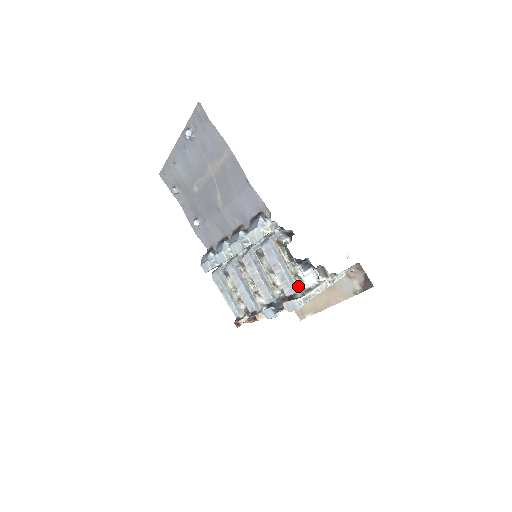
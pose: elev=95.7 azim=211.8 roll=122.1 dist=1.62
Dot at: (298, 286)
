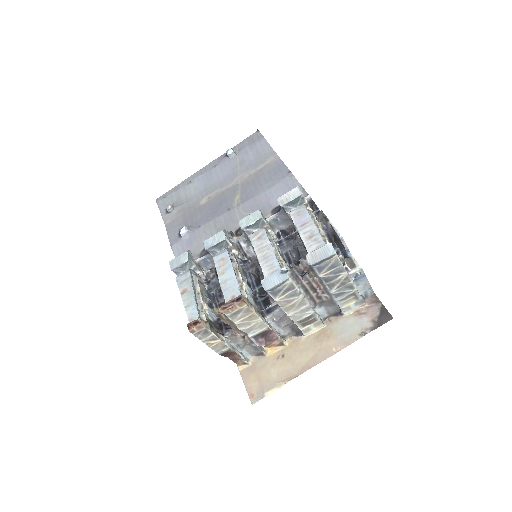
Dot at: occluded
